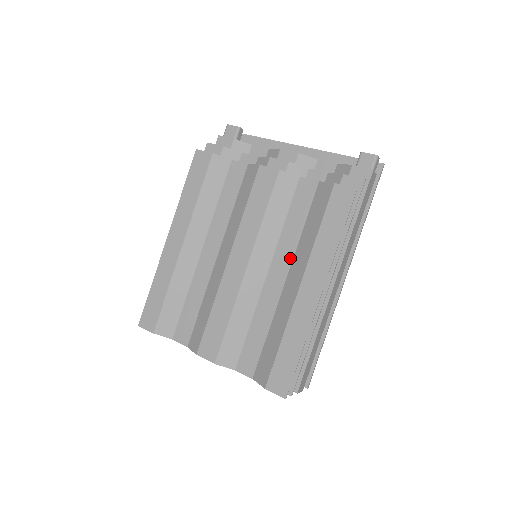
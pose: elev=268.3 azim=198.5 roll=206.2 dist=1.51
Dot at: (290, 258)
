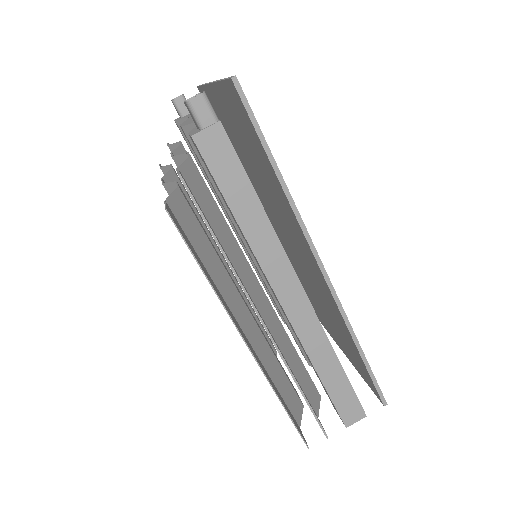
Dot at: (233, 284)
